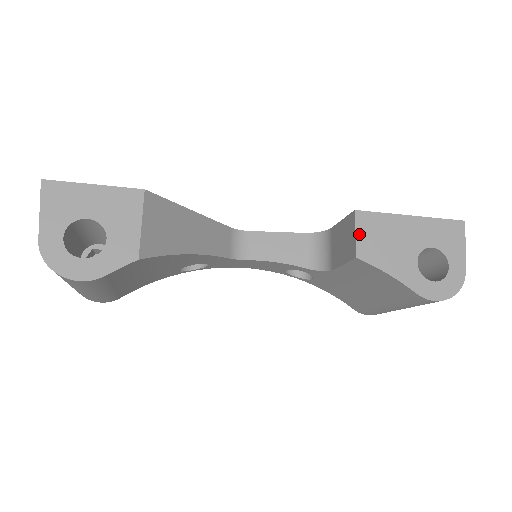
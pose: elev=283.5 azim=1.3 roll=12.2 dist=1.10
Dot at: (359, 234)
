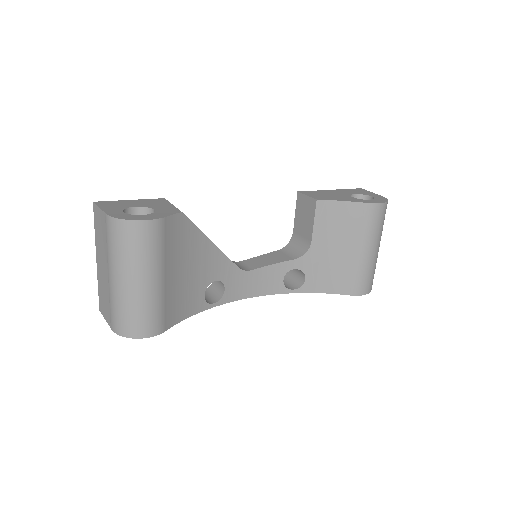
Dot at: (309, 195)
